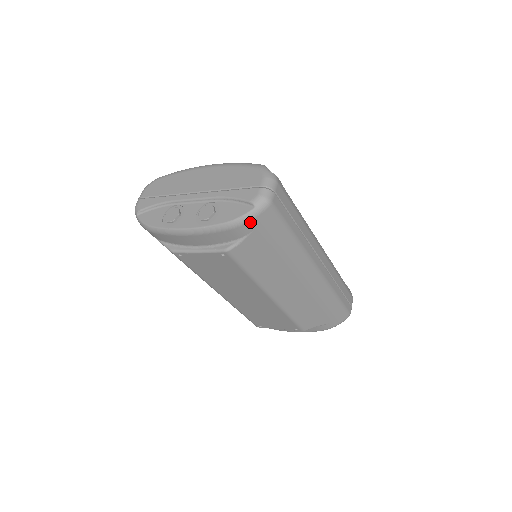
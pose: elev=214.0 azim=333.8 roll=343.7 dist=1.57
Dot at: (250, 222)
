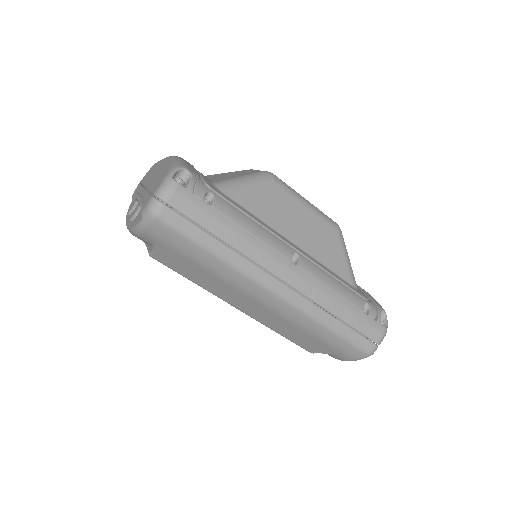
Dot at: (145, 233)
